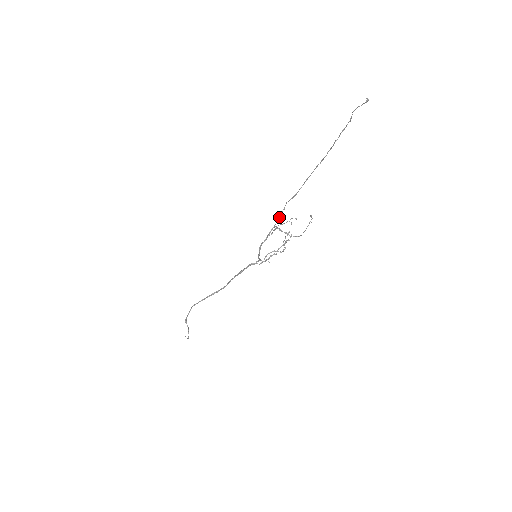
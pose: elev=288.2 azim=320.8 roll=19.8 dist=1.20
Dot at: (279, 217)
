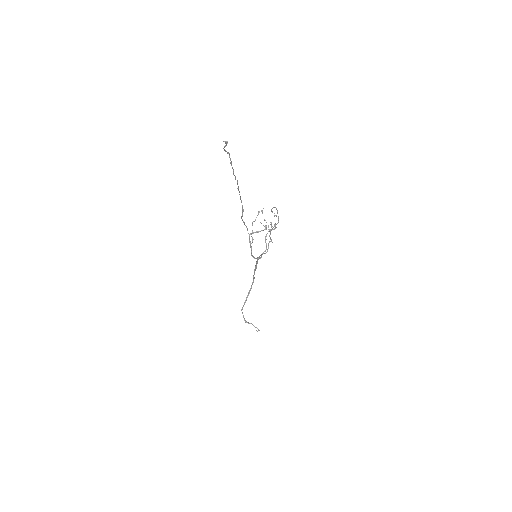
Dot at: occluded
